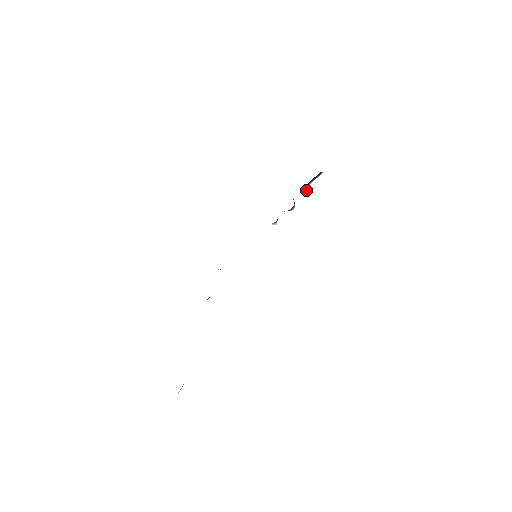
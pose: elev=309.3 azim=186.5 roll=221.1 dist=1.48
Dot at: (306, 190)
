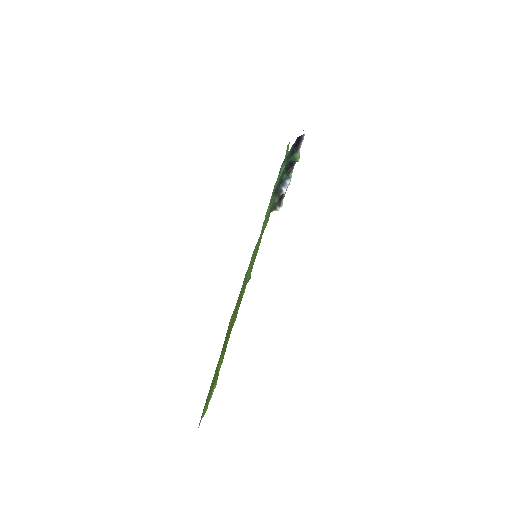
Dot at: (297, 161)
